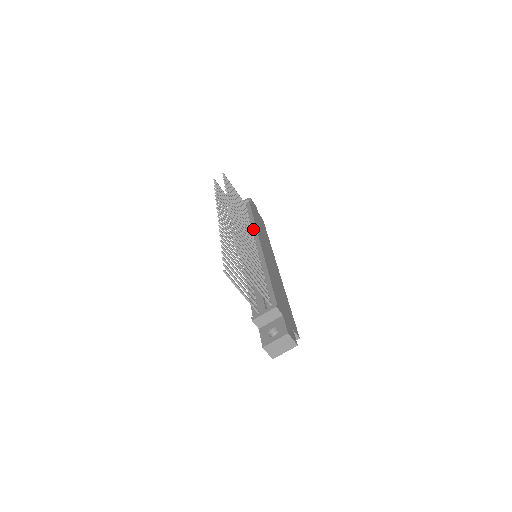
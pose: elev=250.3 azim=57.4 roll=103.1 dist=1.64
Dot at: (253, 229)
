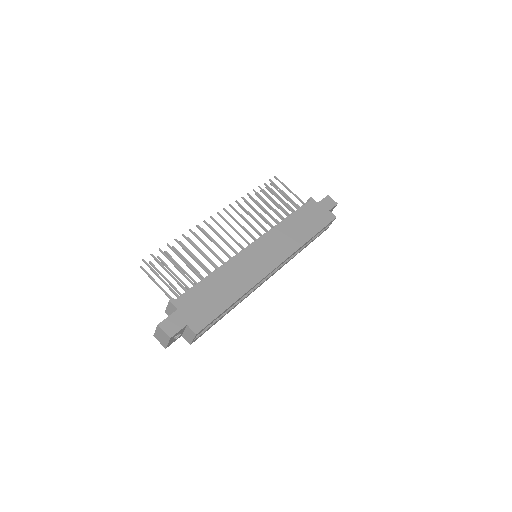
Dot at: (272, 229)
